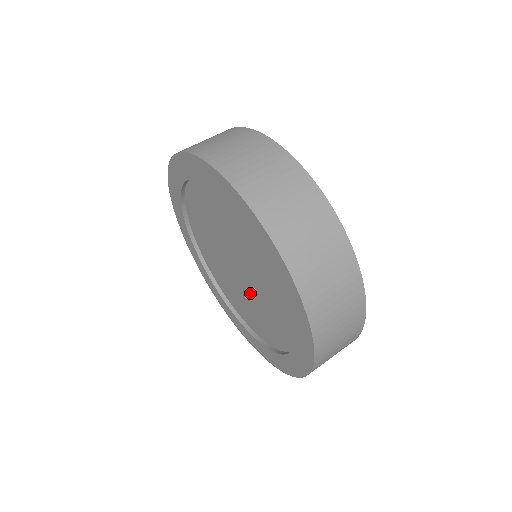
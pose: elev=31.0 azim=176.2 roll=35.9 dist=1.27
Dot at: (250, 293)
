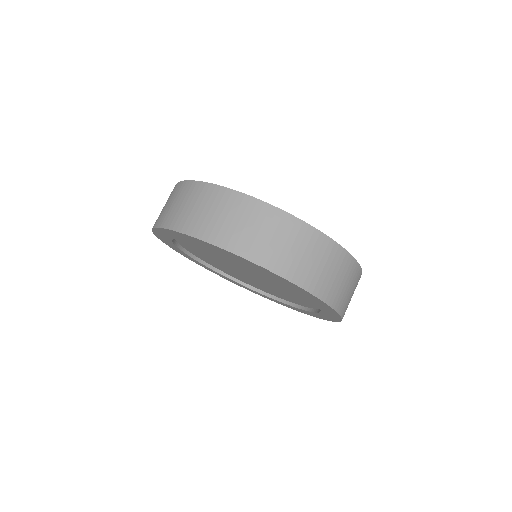
Dot at: (268, 285)
